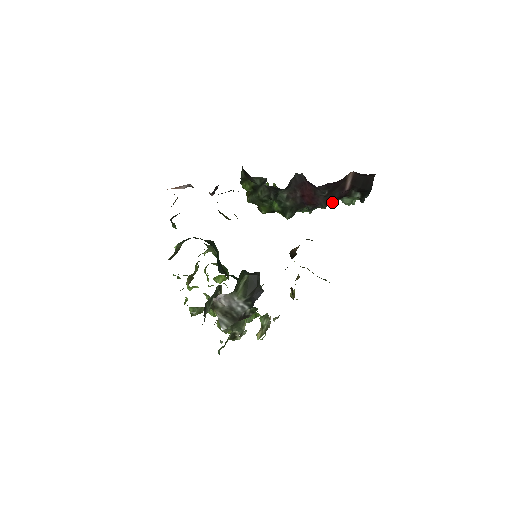
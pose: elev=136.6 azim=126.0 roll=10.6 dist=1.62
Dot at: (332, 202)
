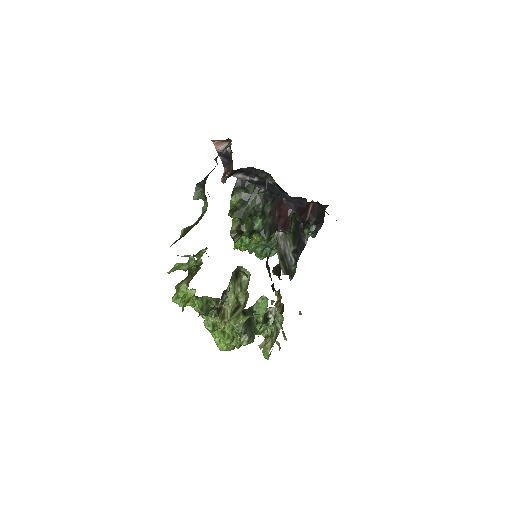
Dot at: occluded
